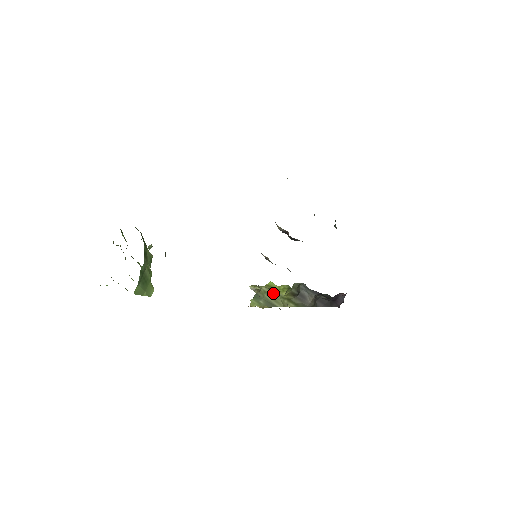
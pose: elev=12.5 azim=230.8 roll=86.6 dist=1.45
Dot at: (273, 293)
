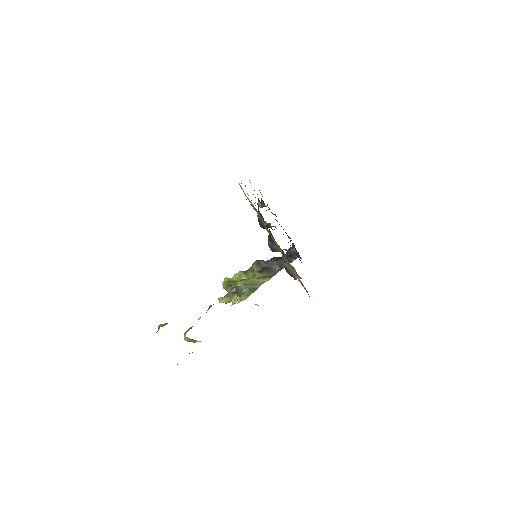
Dot at: (248, 281)
